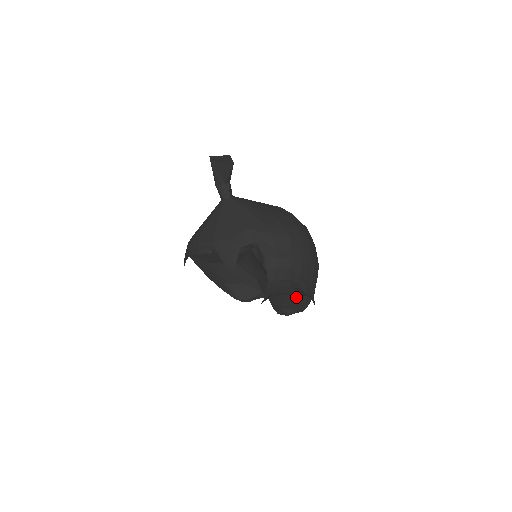
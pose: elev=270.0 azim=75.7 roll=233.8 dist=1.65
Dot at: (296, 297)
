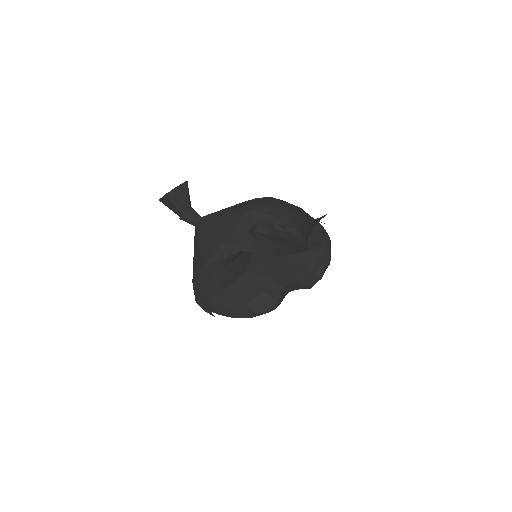
Dot at: (319, 243)
